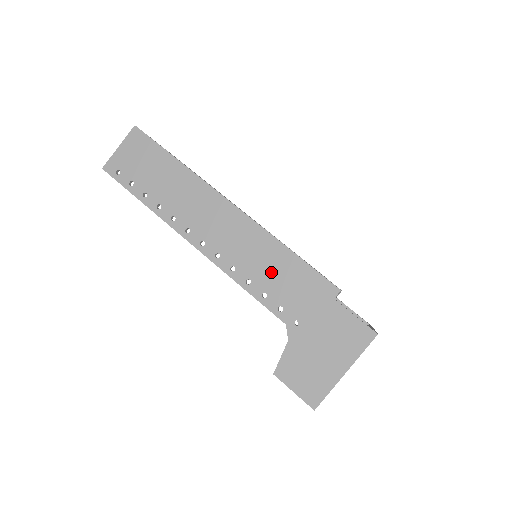
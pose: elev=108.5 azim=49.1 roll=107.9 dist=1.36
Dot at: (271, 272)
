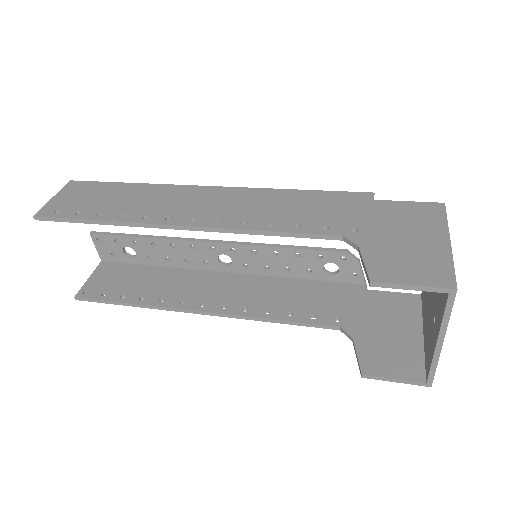
Dot at: (290, 209)
